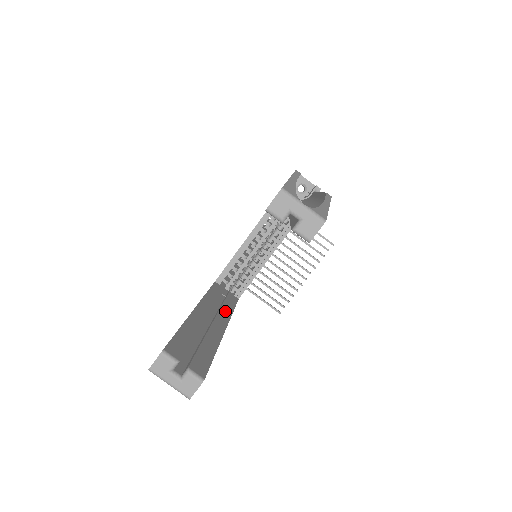
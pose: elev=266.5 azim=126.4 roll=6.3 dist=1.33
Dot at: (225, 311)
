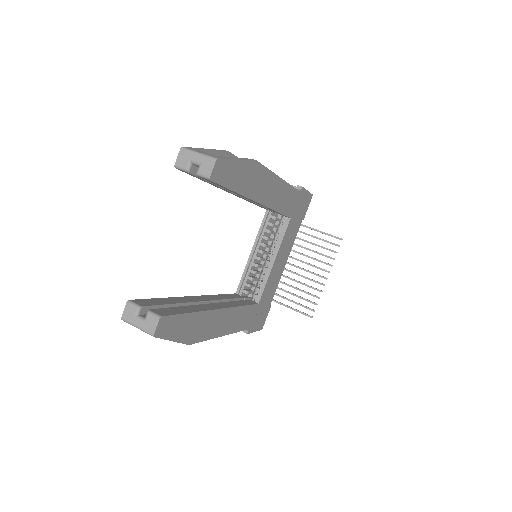
Dot at: (230, 304)
